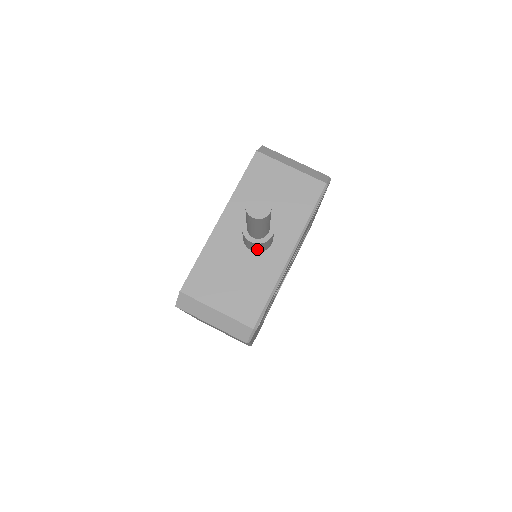
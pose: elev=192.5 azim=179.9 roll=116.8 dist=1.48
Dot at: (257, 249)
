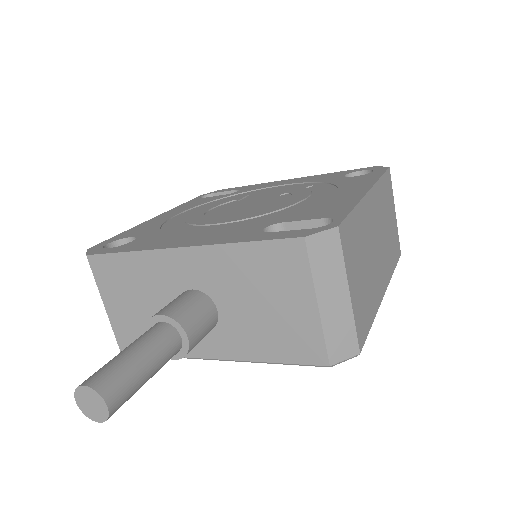
Dot at: occluded
